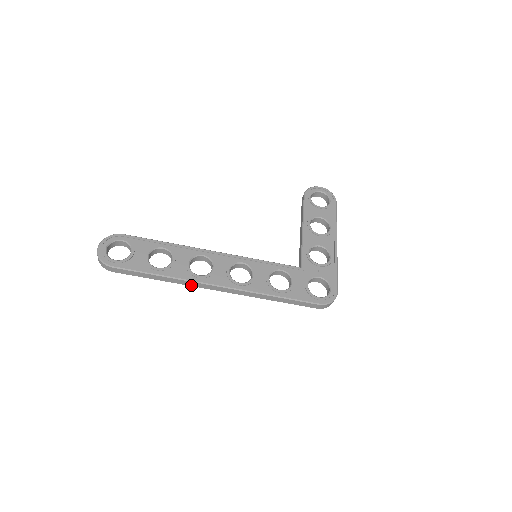
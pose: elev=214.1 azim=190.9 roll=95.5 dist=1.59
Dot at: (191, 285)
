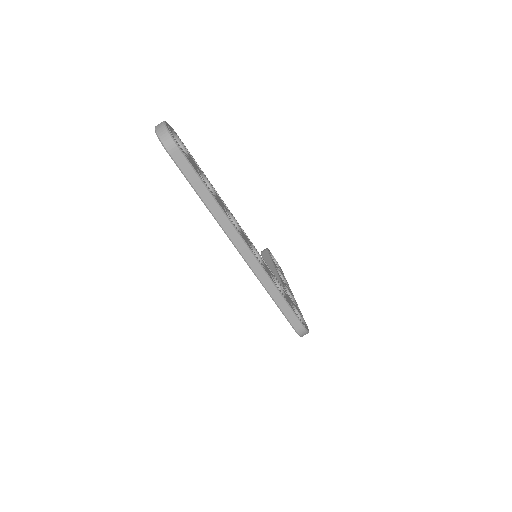
Dot at: (225, 228)
